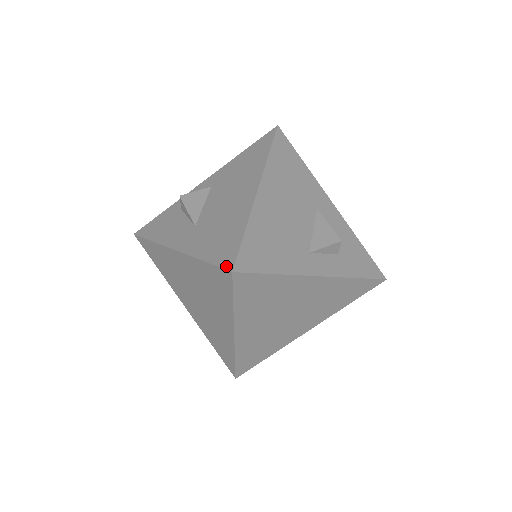
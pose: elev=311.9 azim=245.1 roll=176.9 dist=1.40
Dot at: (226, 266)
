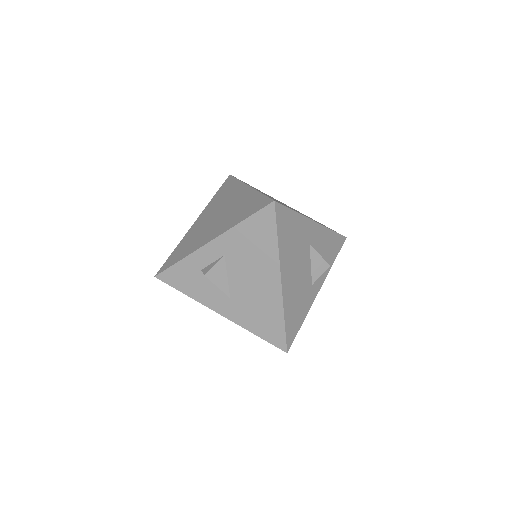
Dot at: (280, 348)
